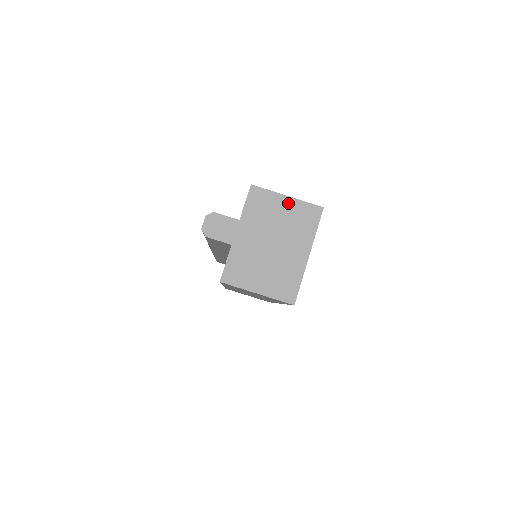
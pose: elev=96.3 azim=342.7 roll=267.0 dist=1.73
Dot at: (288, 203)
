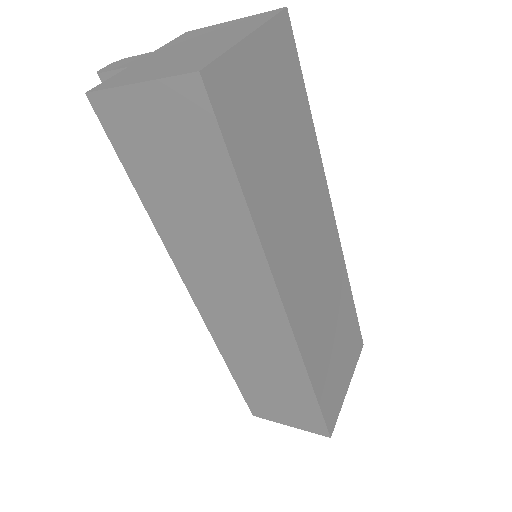
Dot at: (232, 23)
